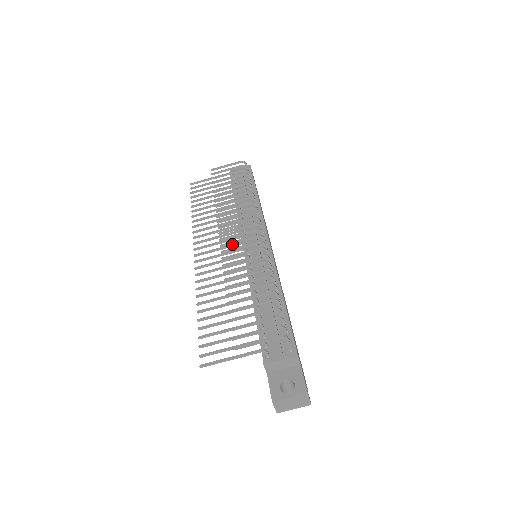
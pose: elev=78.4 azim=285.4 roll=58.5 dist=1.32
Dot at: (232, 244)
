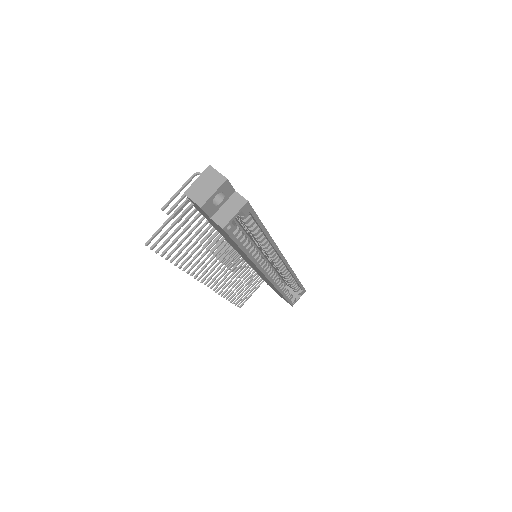
Dot at: (229, 256)
